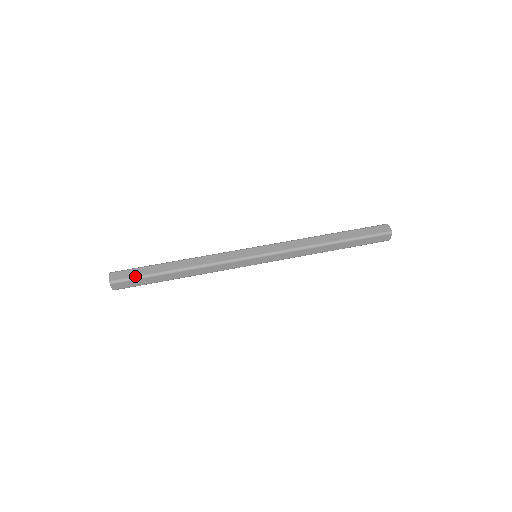
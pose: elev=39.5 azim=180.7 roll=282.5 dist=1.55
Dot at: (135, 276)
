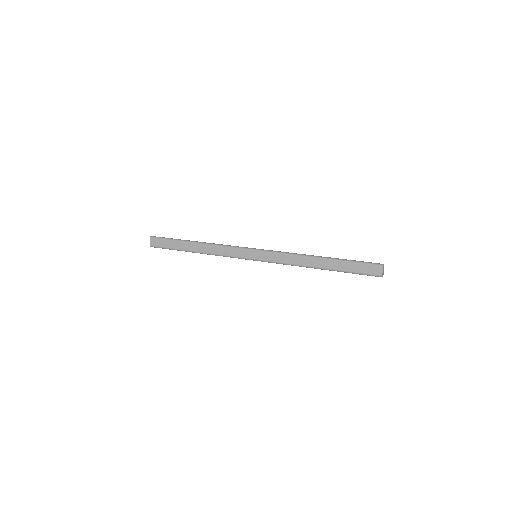
Dot at: (166, 247)
